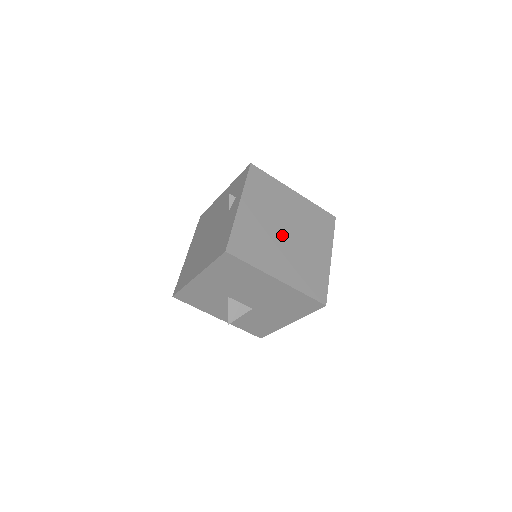
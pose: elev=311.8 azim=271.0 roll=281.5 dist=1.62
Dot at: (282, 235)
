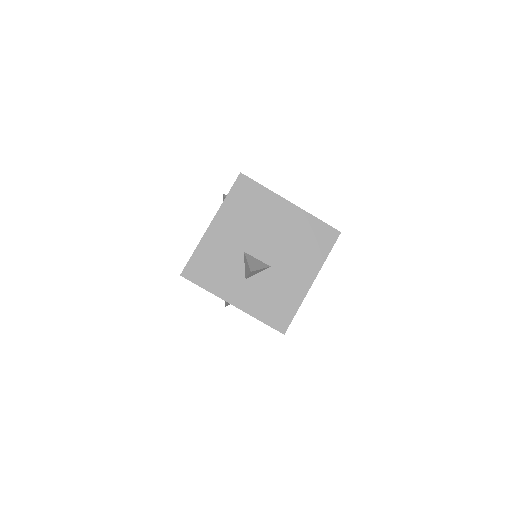
Dot at: occluded
